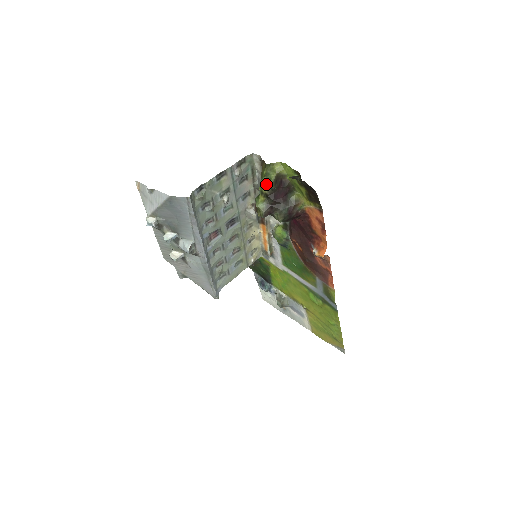
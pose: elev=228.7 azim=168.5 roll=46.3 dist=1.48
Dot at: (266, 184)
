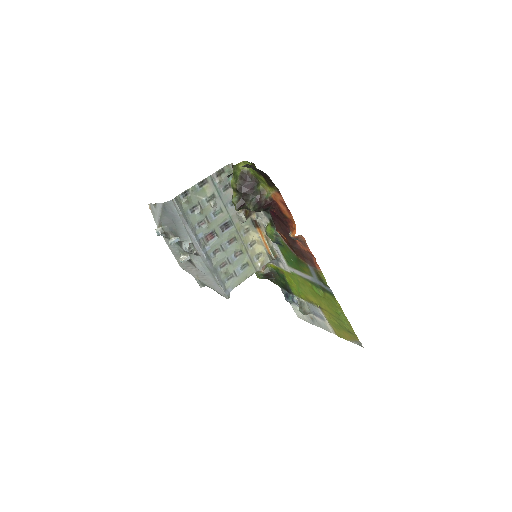
Dot at: (235, 181)
